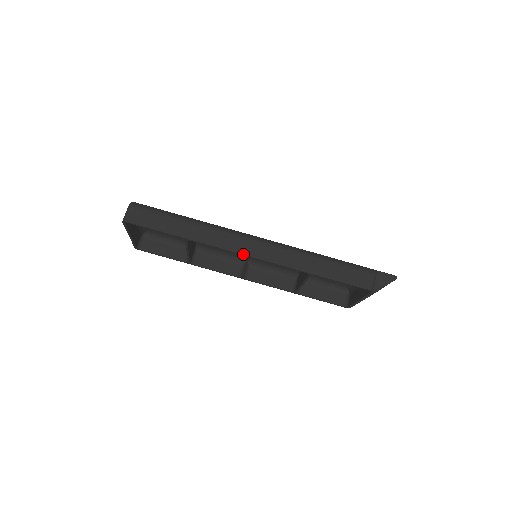
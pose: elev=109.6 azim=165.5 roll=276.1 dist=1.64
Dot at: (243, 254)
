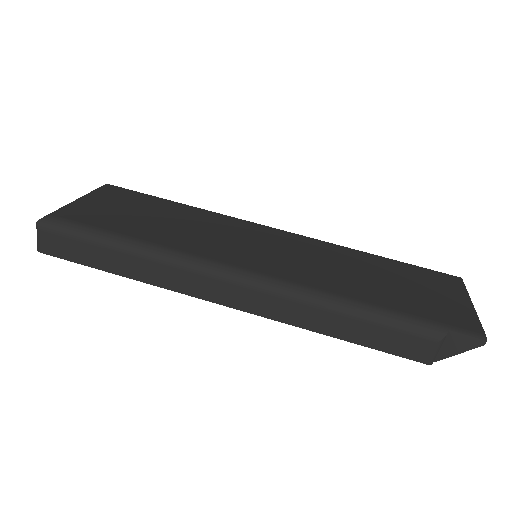
Dot at: occluded
